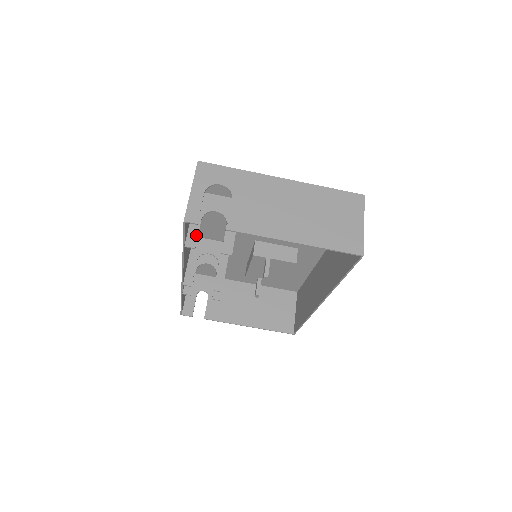
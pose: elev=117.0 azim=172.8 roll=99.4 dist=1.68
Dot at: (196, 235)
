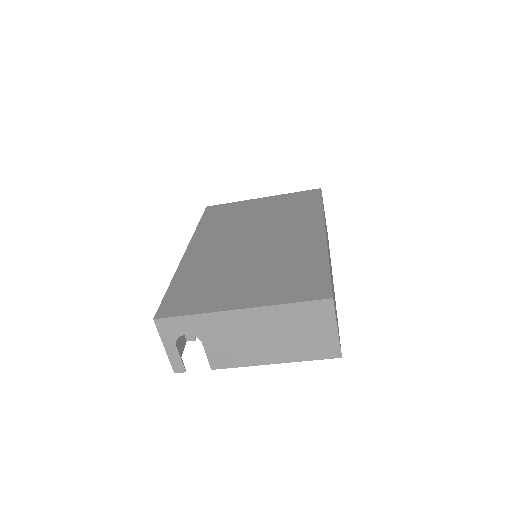
Dot at: occluded
